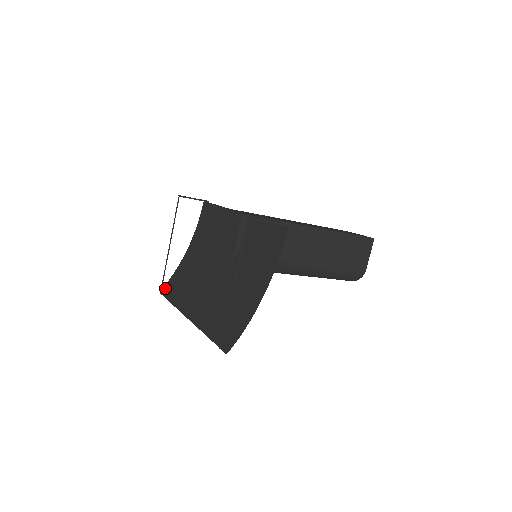
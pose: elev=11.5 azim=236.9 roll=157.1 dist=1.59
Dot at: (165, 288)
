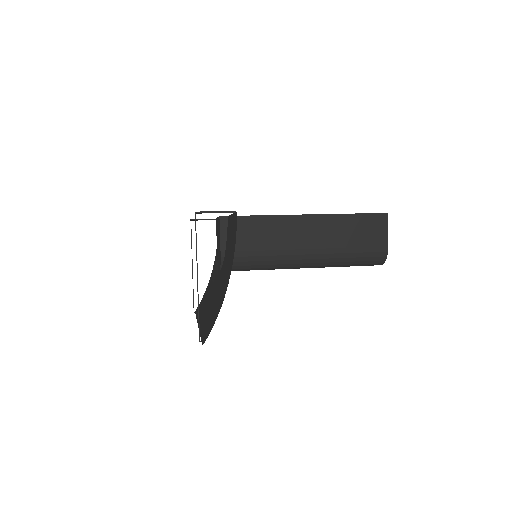
Dot at: occluded
